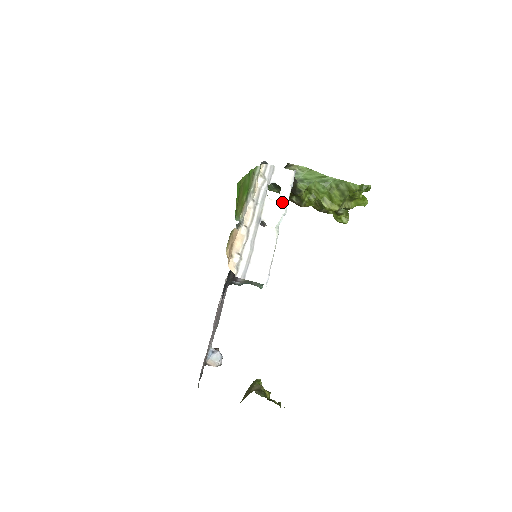
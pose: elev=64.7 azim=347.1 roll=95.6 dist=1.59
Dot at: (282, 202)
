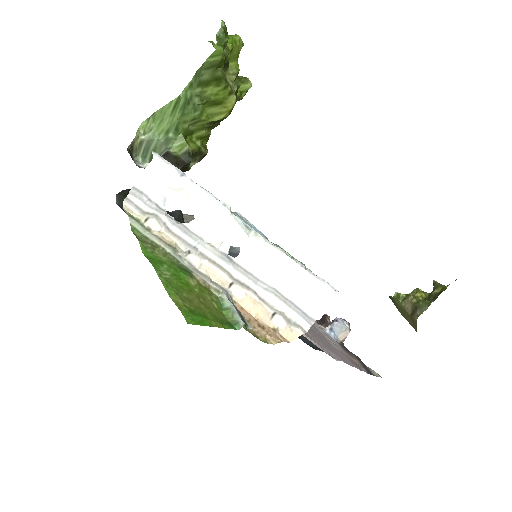
Dot at: (207, 205)
